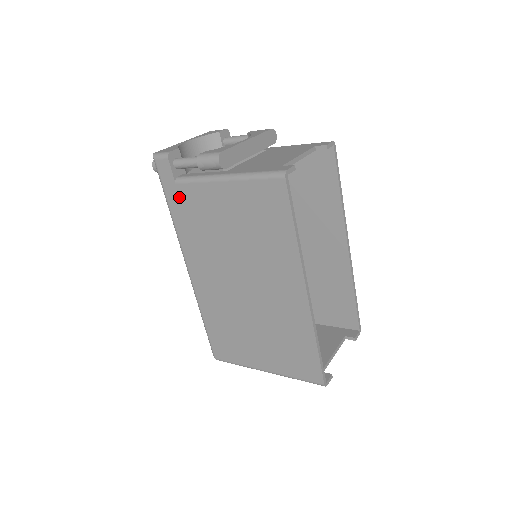
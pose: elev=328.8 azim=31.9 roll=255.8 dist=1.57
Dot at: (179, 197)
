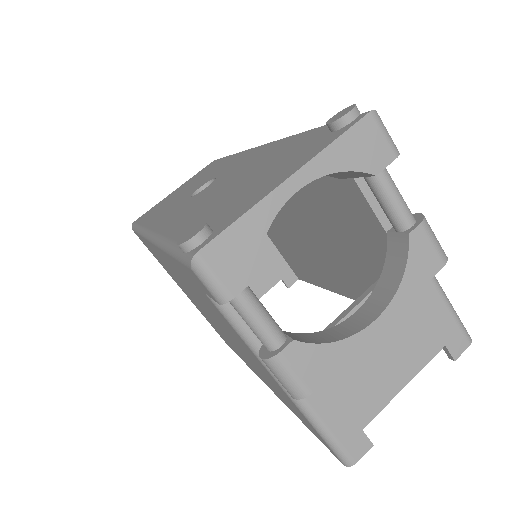
Dot at: (196, 286)
